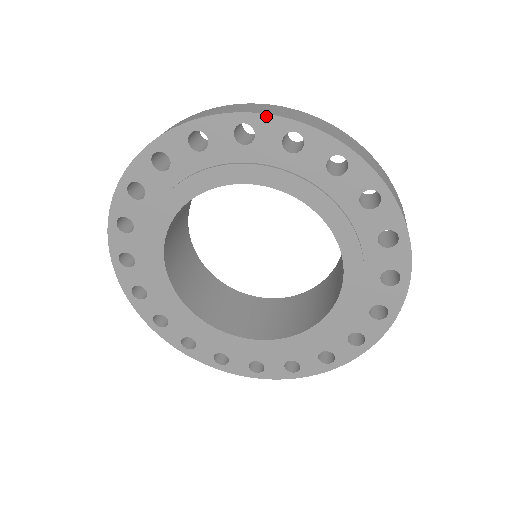
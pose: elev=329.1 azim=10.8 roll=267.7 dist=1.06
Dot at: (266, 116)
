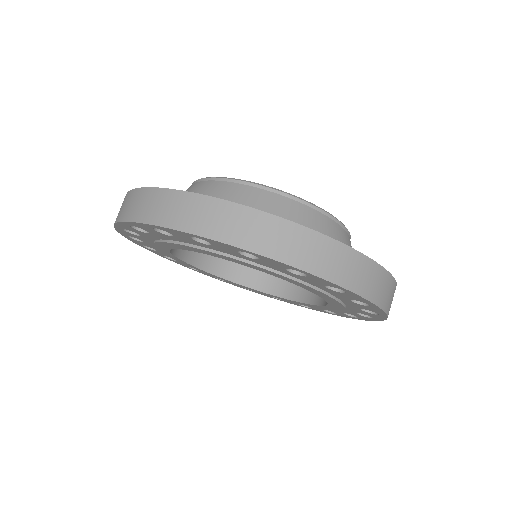
Dot at: (214, 241)
